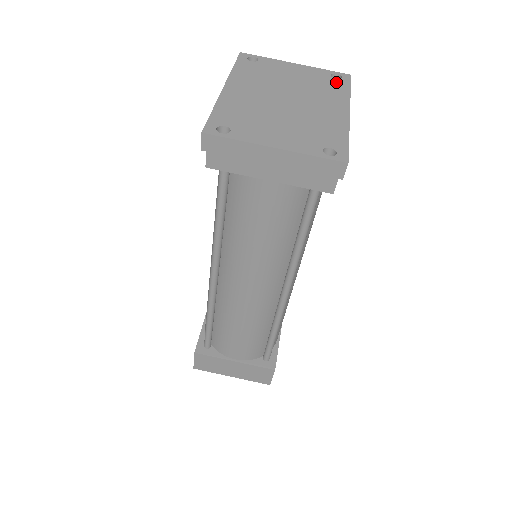
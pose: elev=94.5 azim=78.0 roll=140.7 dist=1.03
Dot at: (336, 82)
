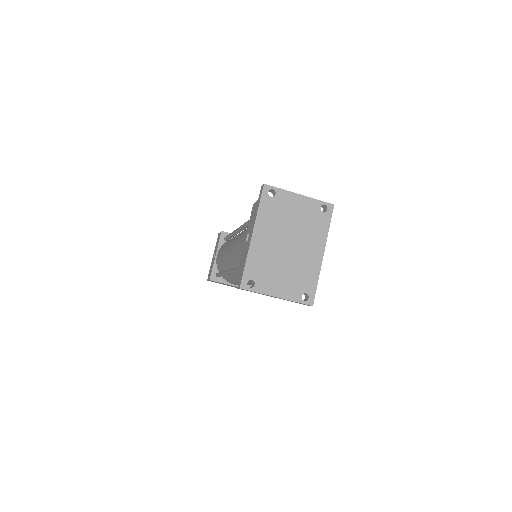
Dot at: (322, 217)
